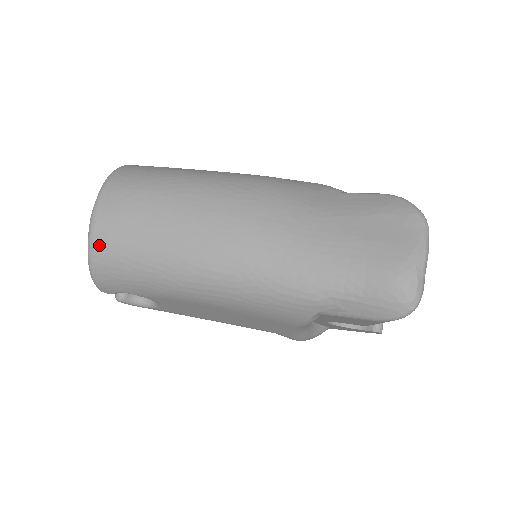
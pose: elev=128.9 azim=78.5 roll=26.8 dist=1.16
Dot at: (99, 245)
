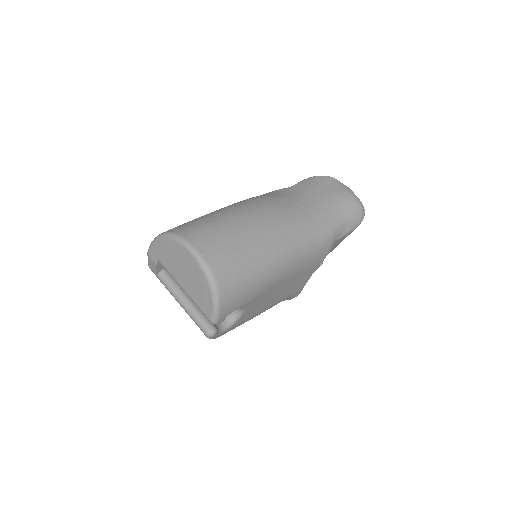
Dot at: (221, 275)
